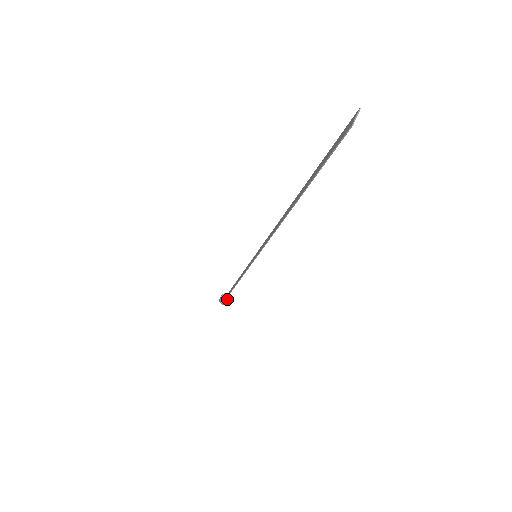
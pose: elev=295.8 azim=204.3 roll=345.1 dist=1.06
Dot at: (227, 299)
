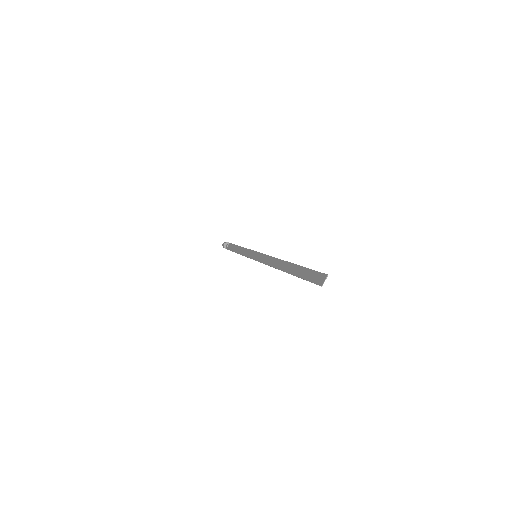
Dot at: occluded
